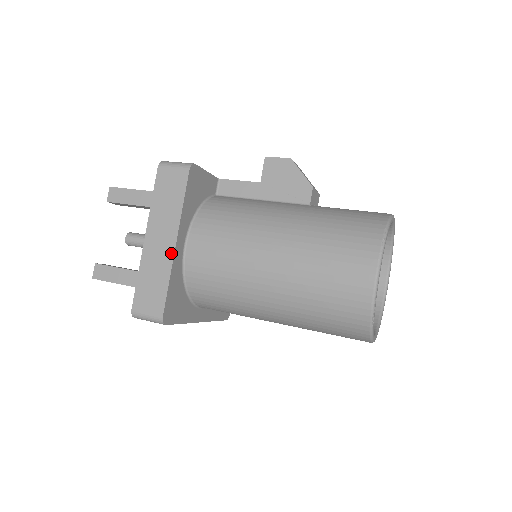
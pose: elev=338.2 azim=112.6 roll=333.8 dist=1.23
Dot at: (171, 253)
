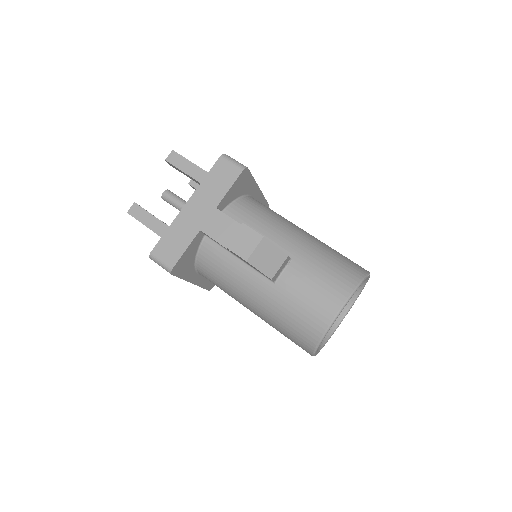
Dot at: occluded
